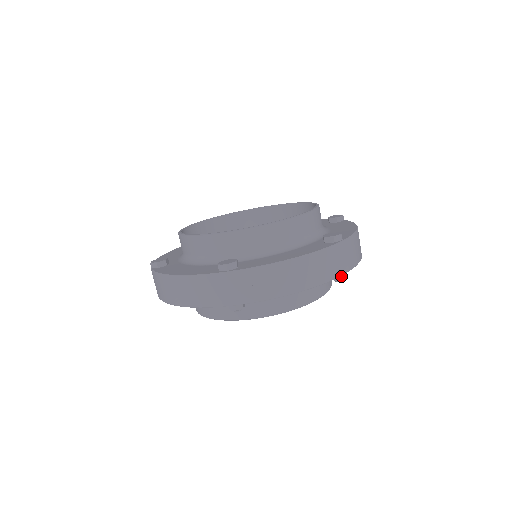
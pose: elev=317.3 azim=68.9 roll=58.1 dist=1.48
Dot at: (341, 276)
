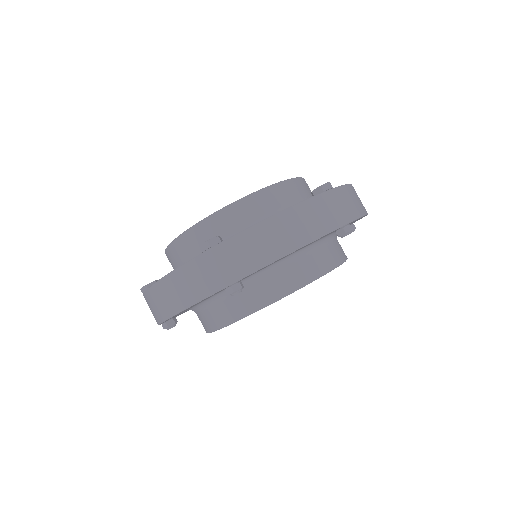
Dot at: (354, 225)
